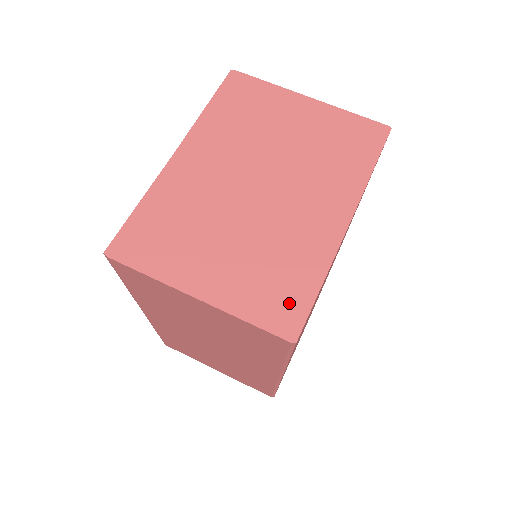
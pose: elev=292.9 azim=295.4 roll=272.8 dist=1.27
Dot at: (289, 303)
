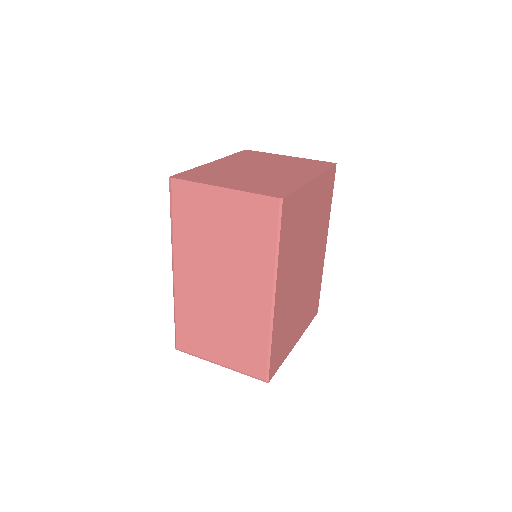
Dot at: (278, 191)
